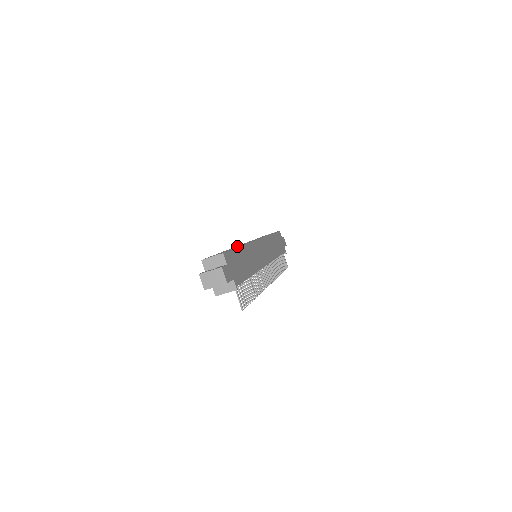
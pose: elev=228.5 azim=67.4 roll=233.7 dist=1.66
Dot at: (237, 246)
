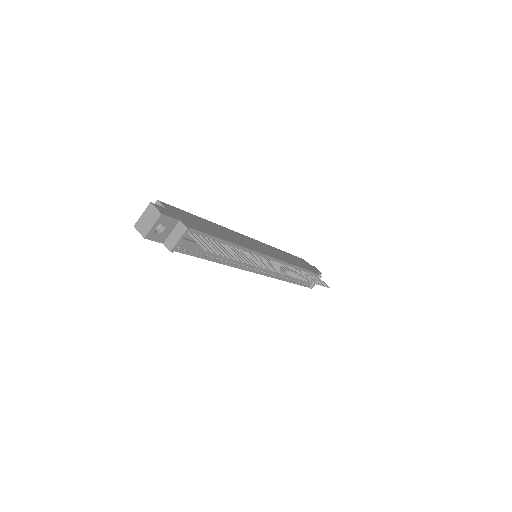
Dot at: occluded
